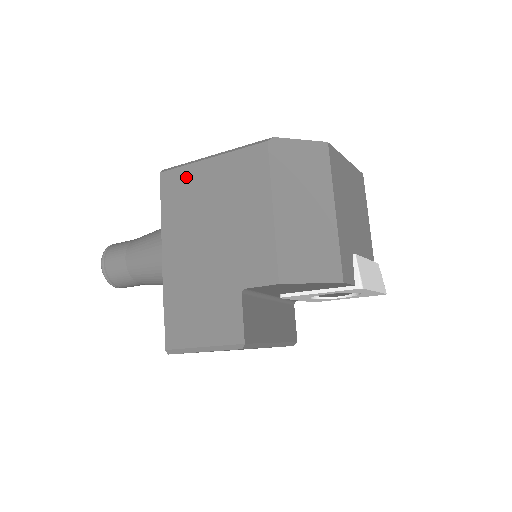
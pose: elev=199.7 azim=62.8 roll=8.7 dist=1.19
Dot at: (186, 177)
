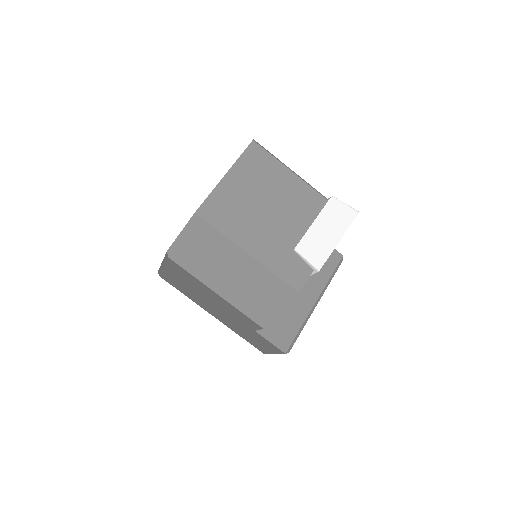
Dot at: (169, 278)
